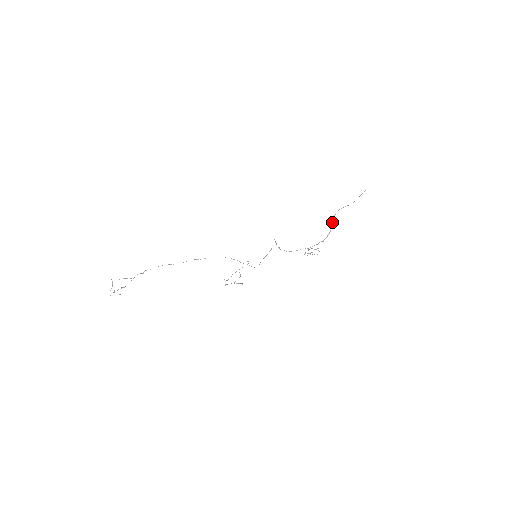
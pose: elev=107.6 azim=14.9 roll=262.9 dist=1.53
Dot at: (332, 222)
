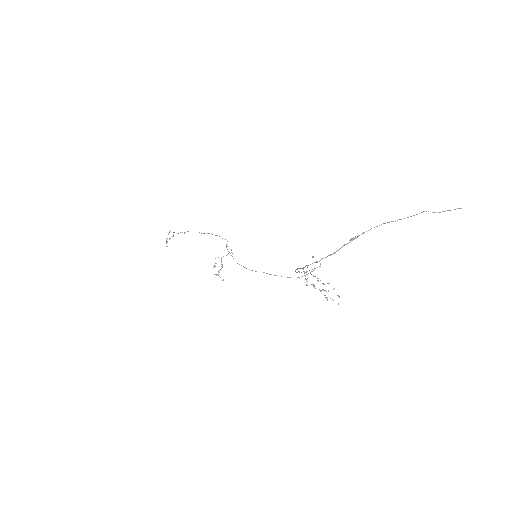
Dot at: (351, 239)
